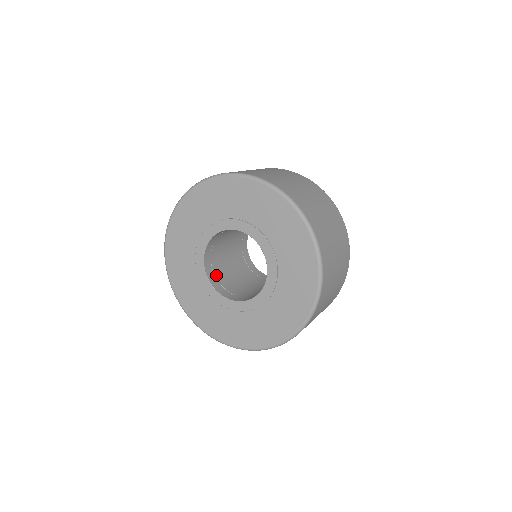
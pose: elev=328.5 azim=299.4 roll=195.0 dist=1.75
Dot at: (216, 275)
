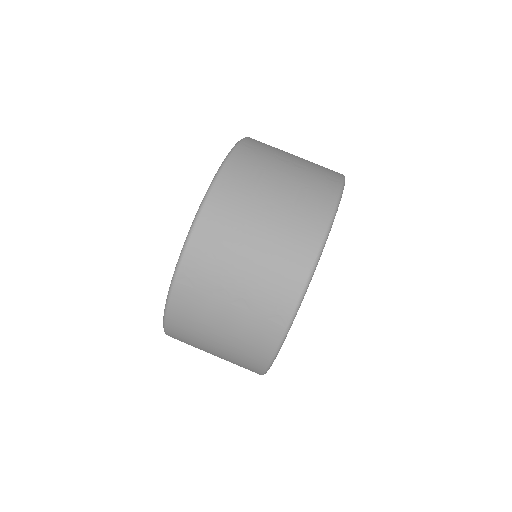
Dot at: occluded
